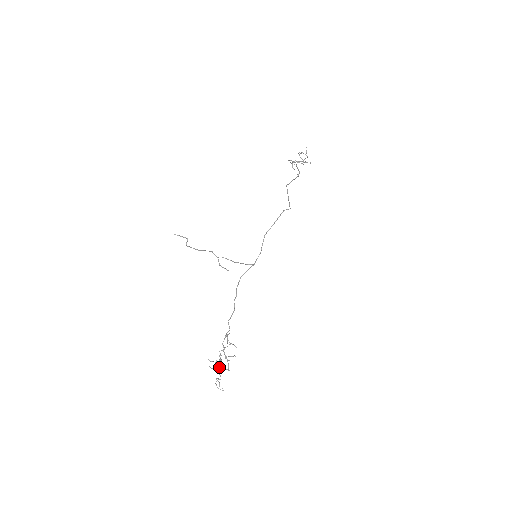
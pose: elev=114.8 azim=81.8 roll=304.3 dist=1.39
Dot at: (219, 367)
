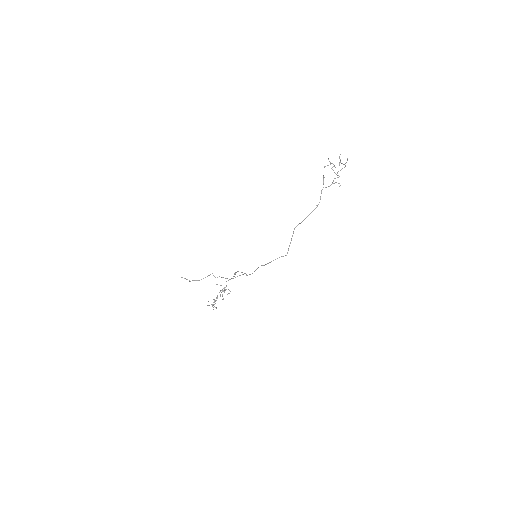
Dot at: (215, 301)
